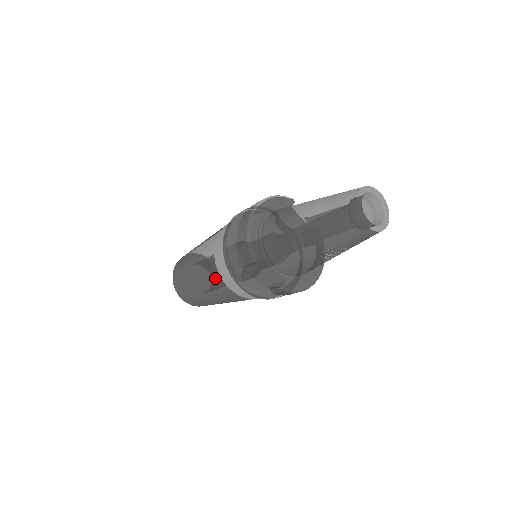
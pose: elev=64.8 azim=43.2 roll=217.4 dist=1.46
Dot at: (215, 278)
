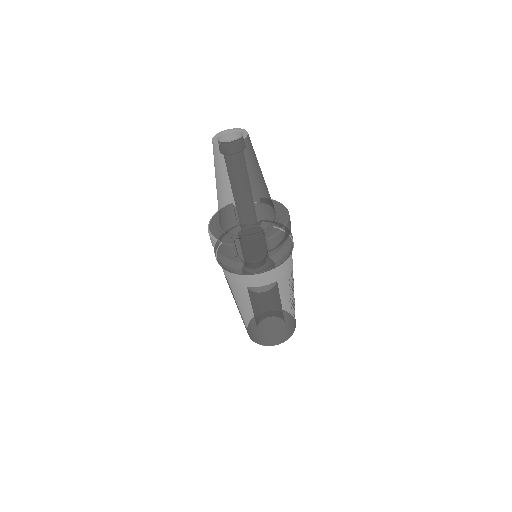
Dot at: (247, 294)
